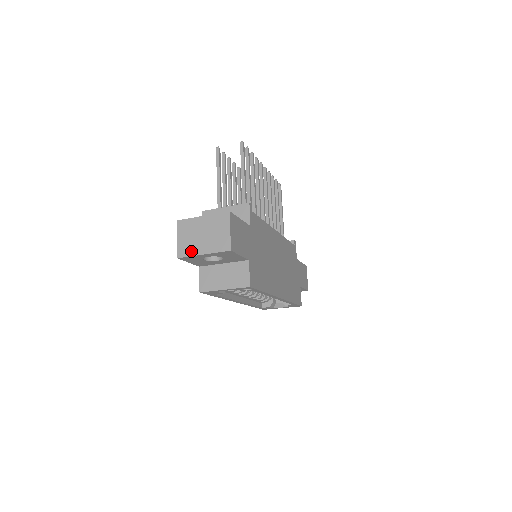
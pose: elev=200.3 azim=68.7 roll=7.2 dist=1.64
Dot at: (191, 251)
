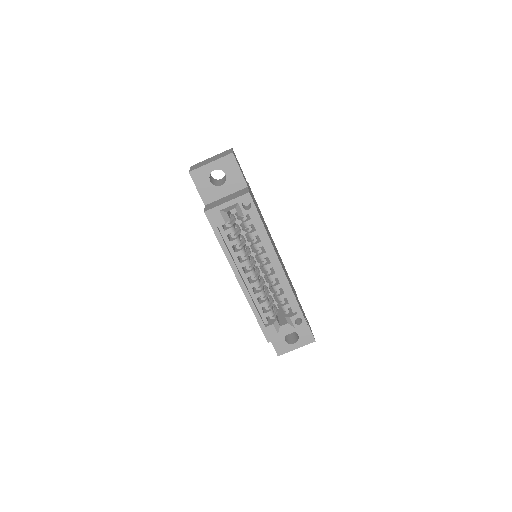
Dot at: (200, 166)
